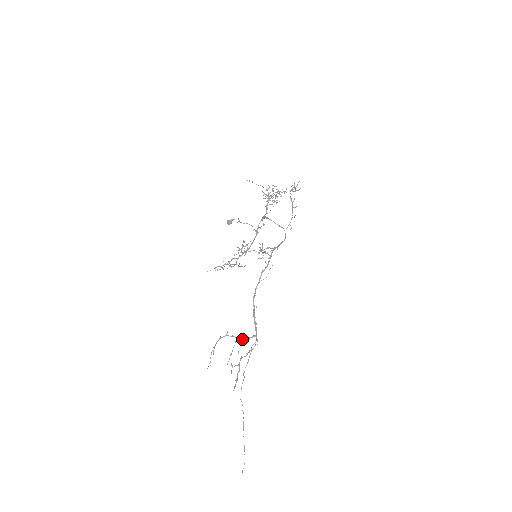
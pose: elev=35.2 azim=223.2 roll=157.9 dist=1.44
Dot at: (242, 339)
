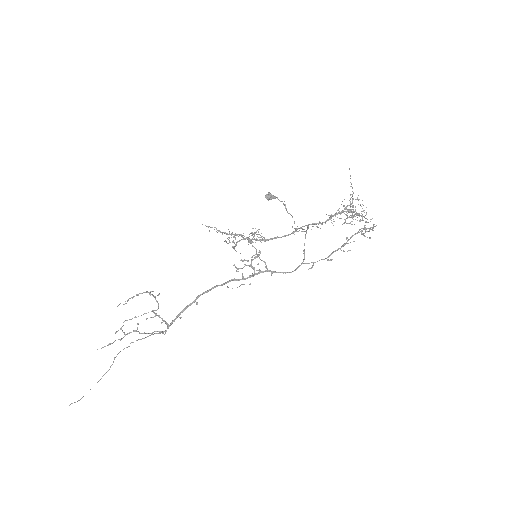
Dot at: (154, 316)
